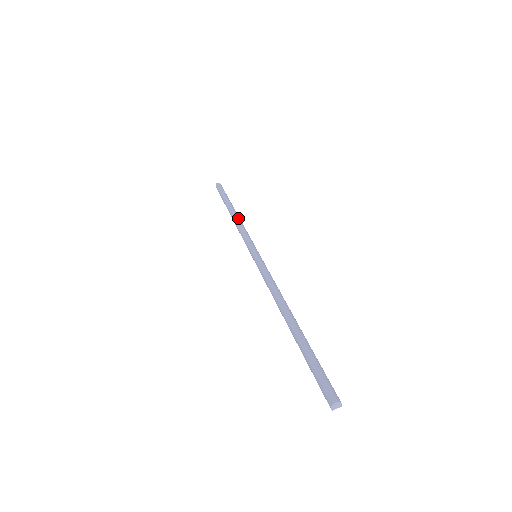
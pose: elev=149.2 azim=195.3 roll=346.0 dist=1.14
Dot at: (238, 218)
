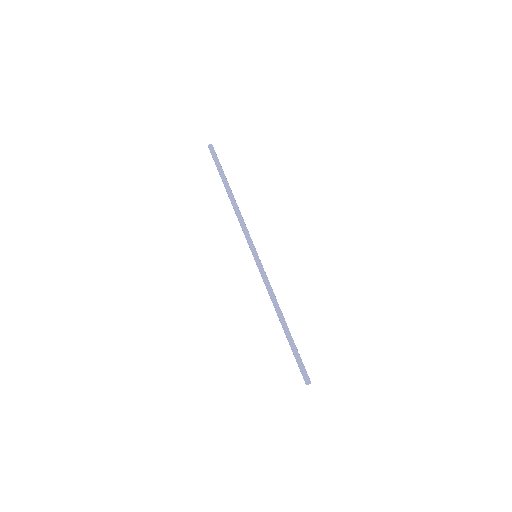
Dot at: (234, 208)
